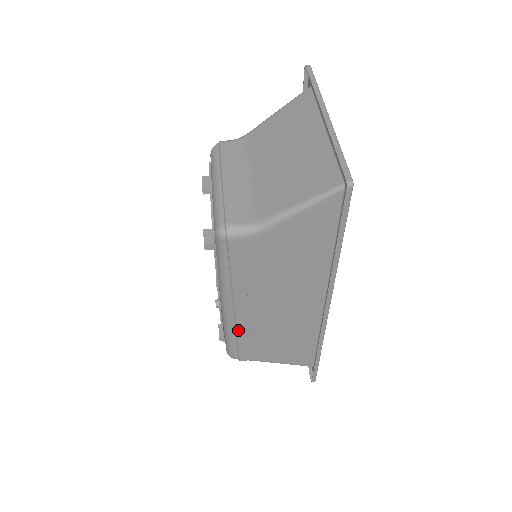
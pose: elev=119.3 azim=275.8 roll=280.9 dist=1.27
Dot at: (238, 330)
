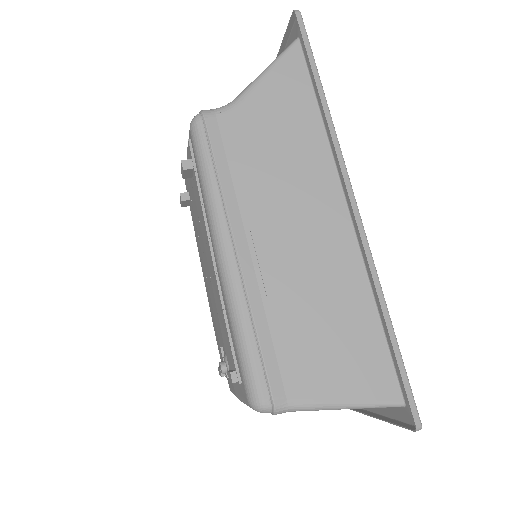
Dot at: (251, 303)
